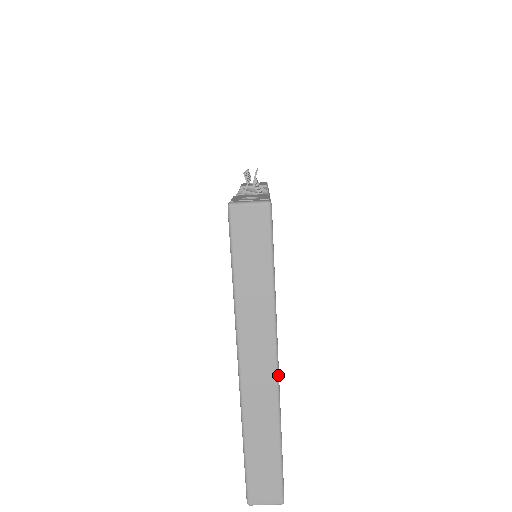
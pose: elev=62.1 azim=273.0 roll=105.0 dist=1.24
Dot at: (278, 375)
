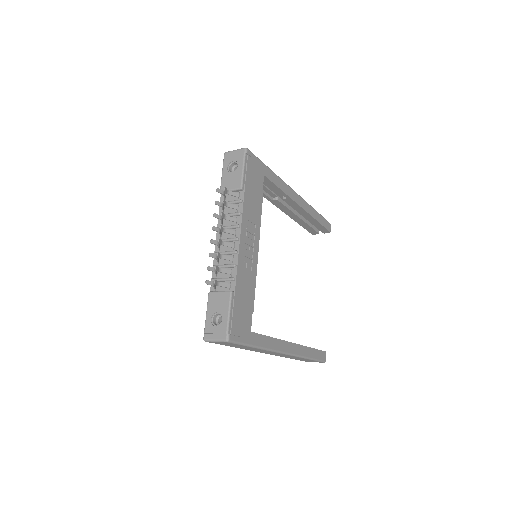
Dot at: (289, 354)
